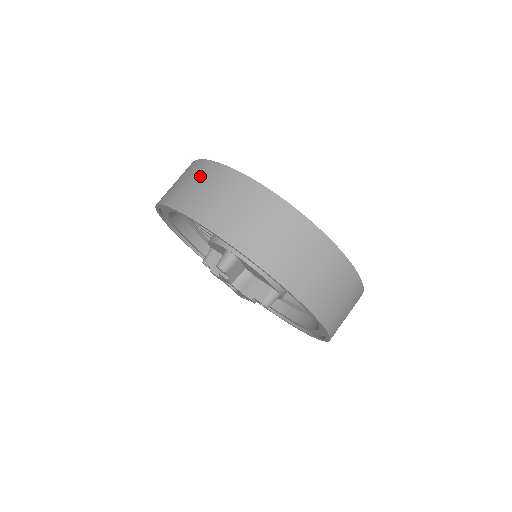
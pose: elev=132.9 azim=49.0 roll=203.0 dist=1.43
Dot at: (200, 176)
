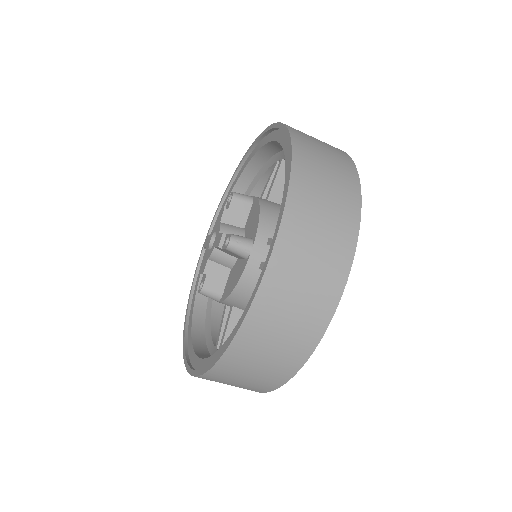
Dot at: occluded
